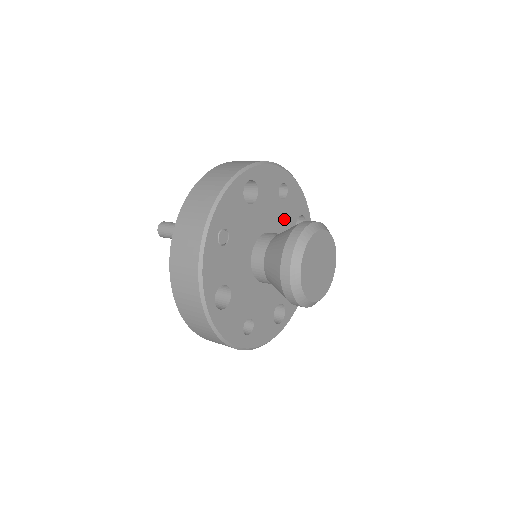
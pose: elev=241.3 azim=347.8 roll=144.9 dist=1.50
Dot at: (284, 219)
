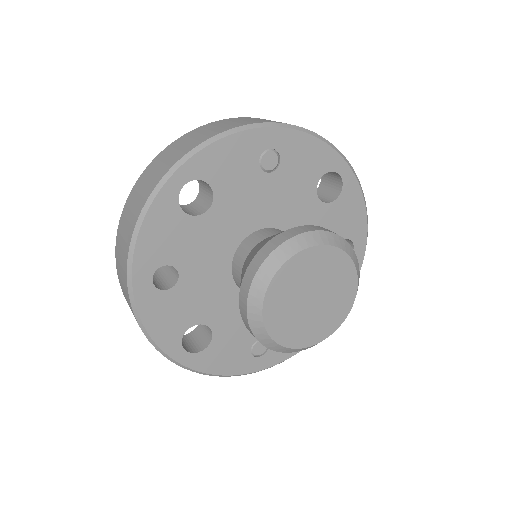
Dot at: occluded
